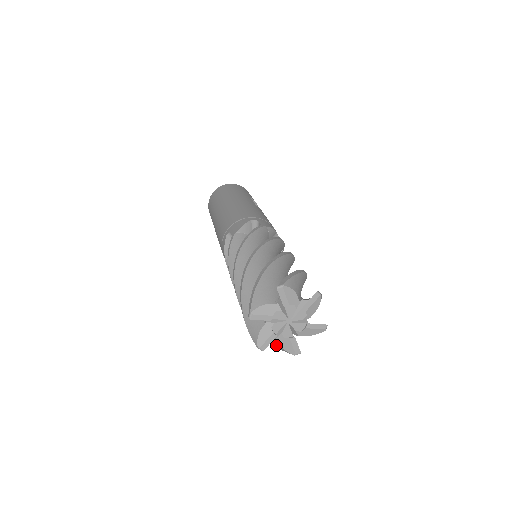
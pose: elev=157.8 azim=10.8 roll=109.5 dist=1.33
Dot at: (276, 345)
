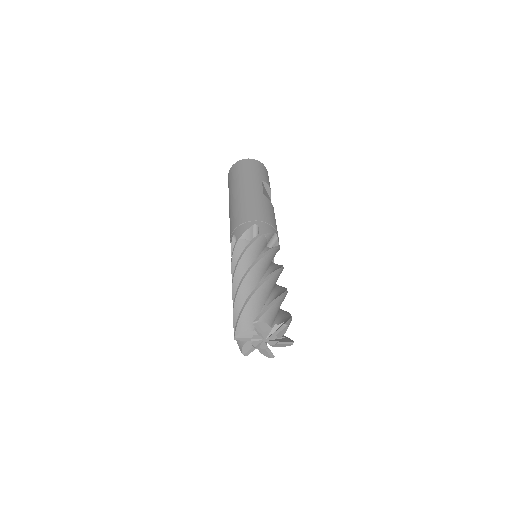
Dot at: occluded
